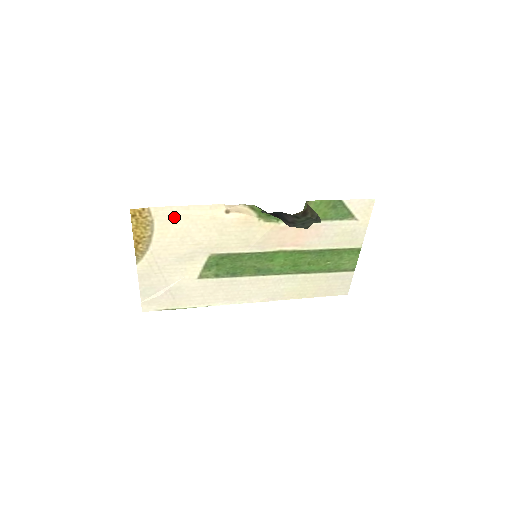
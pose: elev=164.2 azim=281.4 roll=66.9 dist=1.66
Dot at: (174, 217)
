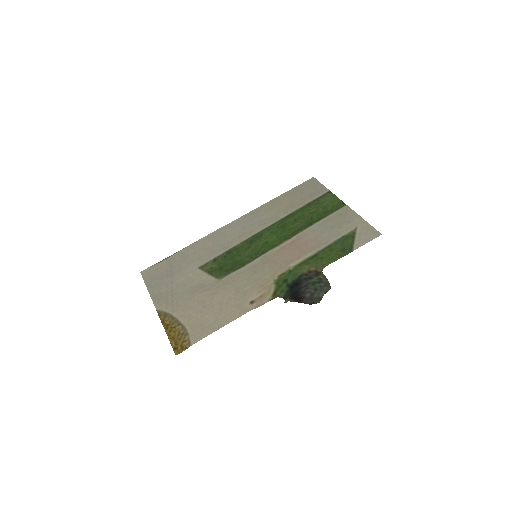
Dot at: (206, 326)
